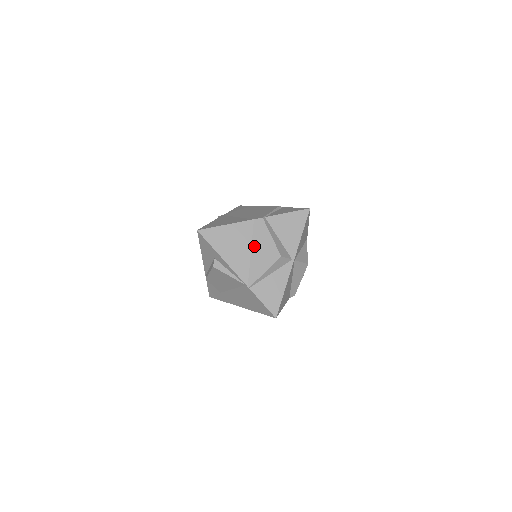
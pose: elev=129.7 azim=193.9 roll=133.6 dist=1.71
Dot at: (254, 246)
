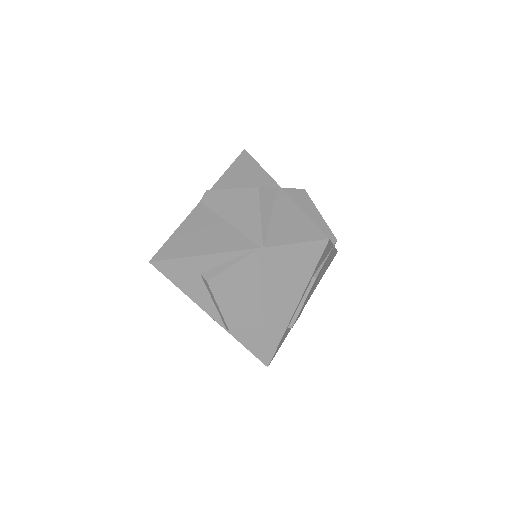
Dot at: (224, 215)
